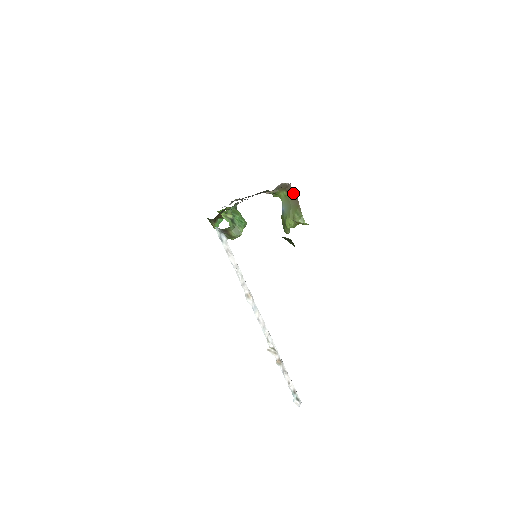
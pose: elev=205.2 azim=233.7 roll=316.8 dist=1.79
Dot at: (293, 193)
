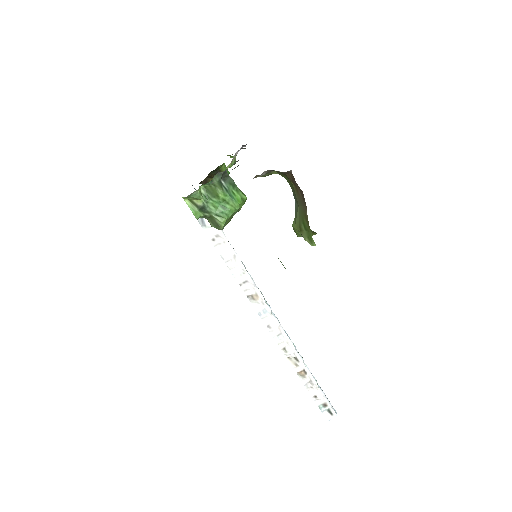
Dot at: (298, 186)
